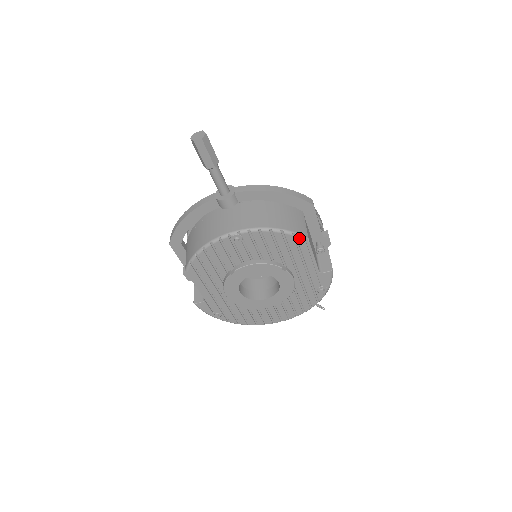
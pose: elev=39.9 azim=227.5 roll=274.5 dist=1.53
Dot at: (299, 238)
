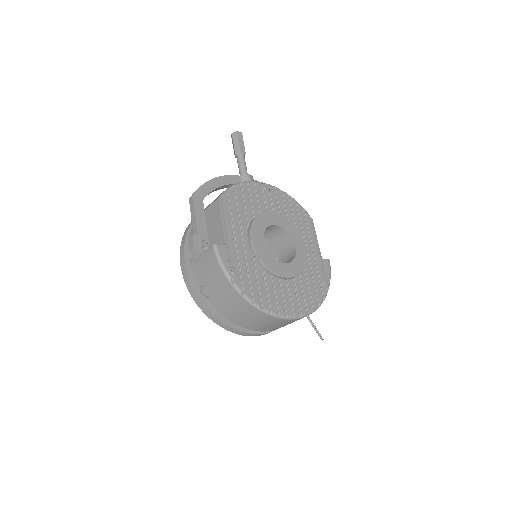
Dot at: (306, 212)
